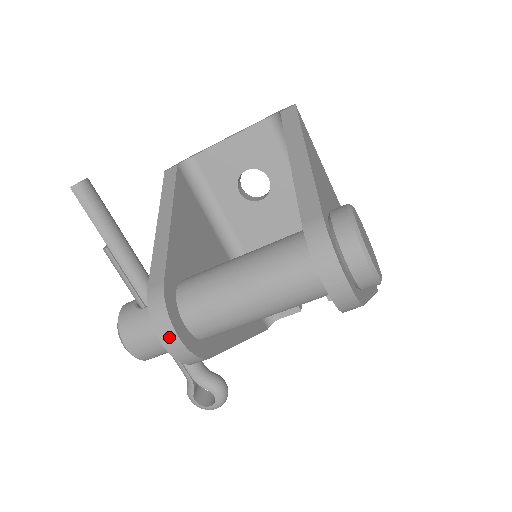
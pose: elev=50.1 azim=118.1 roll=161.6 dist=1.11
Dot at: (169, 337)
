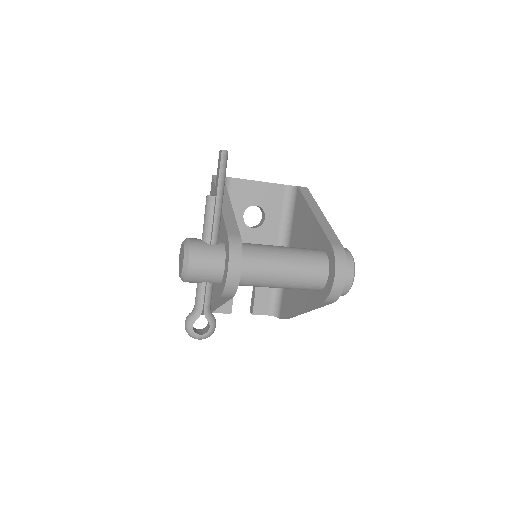
Dot at: (235, 267)
